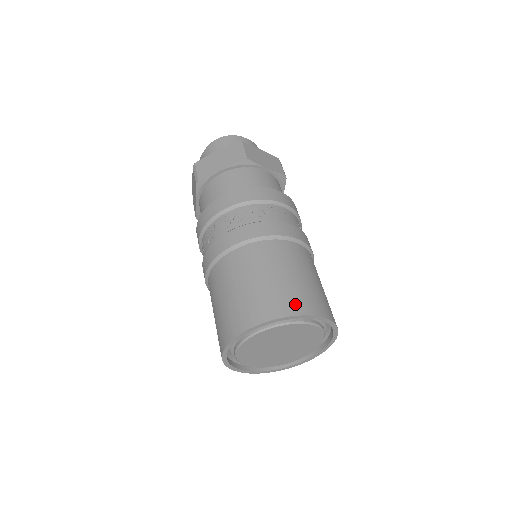
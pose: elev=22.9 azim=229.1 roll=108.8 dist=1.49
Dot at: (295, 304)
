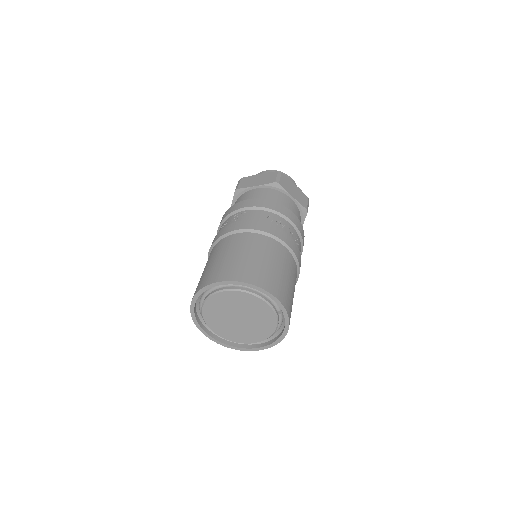
Dot at: (207, 279)
